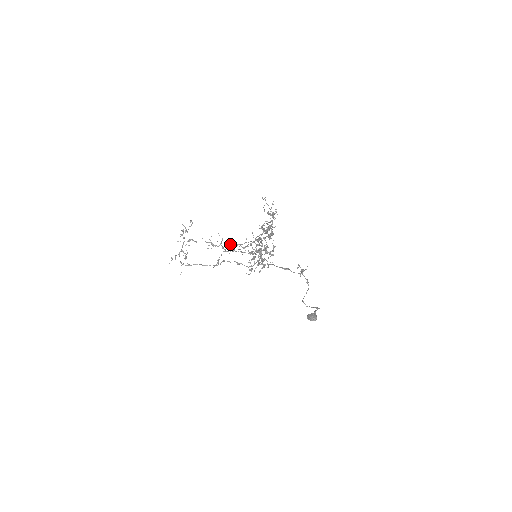
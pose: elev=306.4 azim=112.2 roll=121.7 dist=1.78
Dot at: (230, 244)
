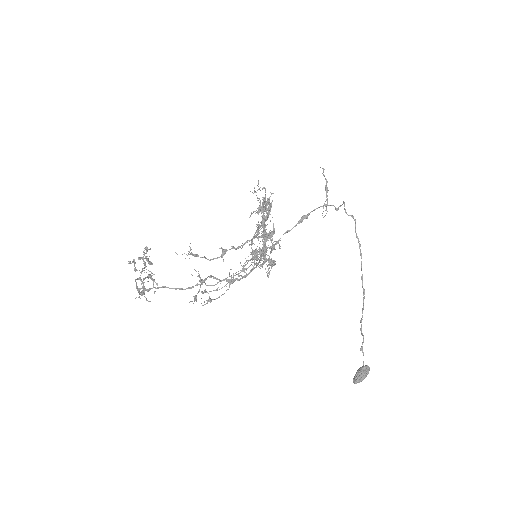
Dot at: occluded
